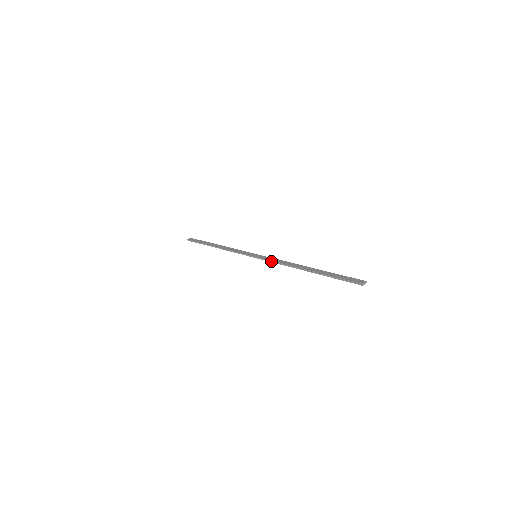
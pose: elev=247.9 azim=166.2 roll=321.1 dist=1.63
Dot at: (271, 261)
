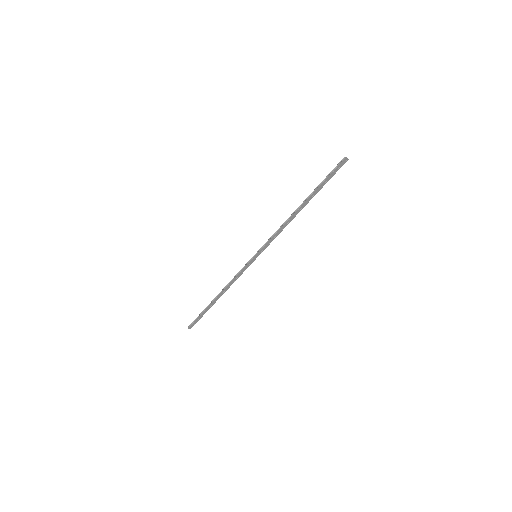
Dot at: (270, 239)
